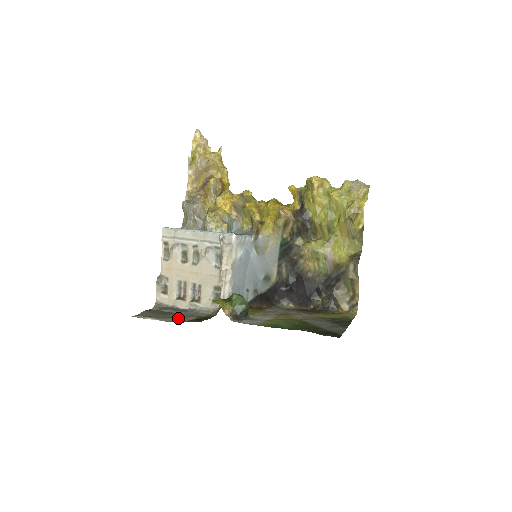
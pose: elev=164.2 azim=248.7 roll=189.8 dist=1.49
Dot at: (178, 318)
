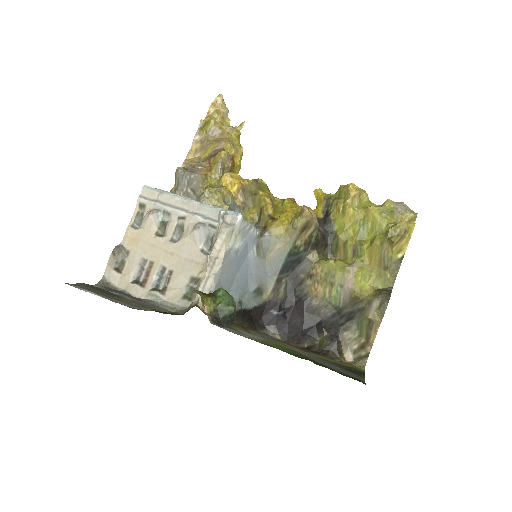
Dot at: (129, 304)
